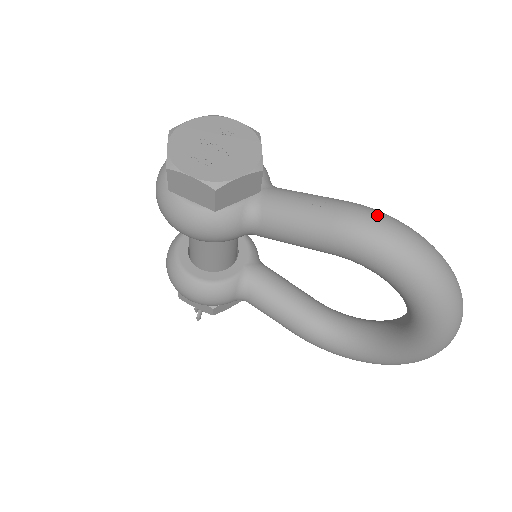
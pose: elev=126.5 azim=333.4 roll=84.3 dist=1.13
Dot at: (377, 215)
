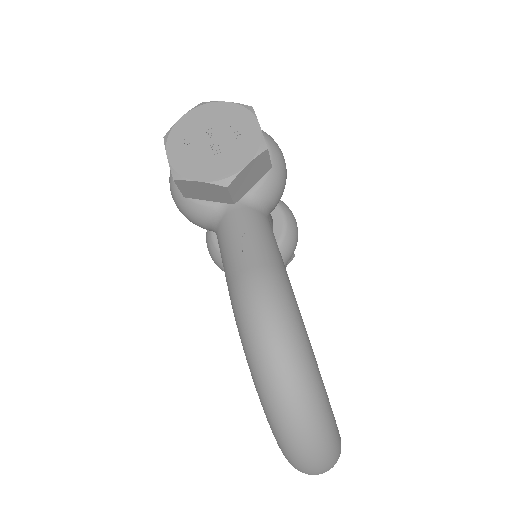
Dot at: (269, 303)
